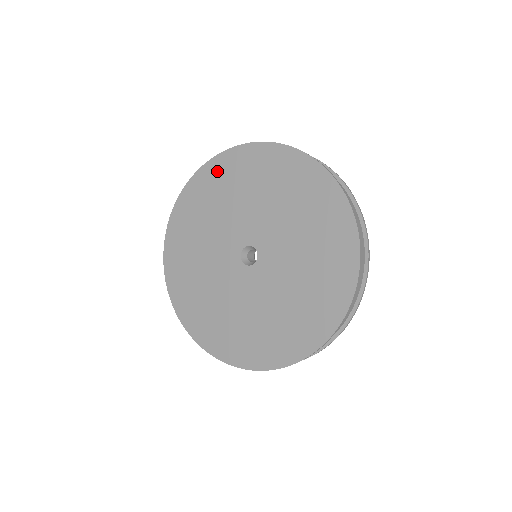
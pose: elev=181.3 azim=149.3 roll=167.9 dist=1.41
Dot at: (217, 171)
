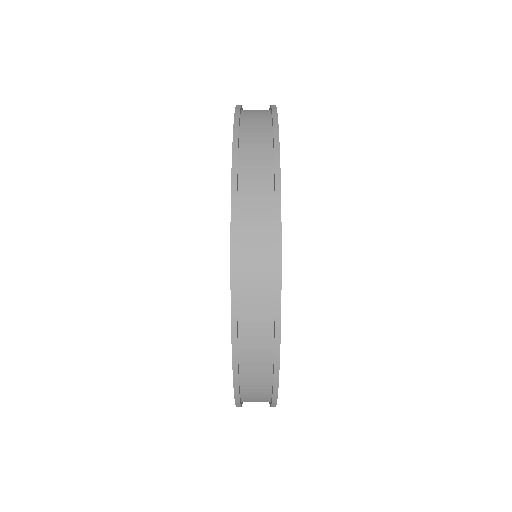
Dot at: occluded
